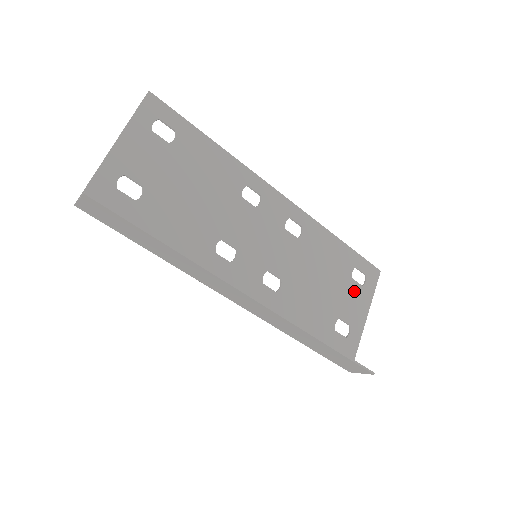
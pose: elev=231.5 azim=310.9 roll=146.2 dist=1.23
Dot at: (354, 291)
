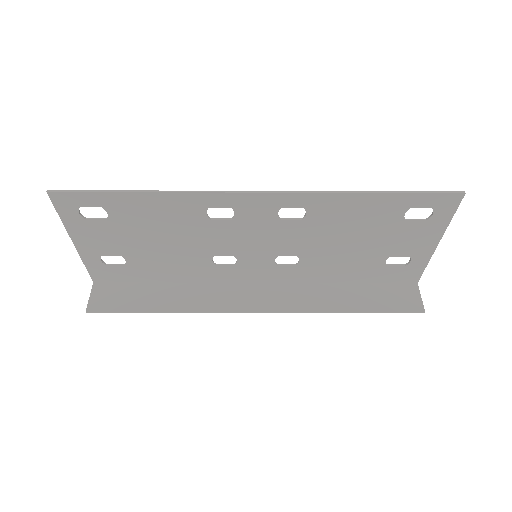
Dot at: (411, 229)
